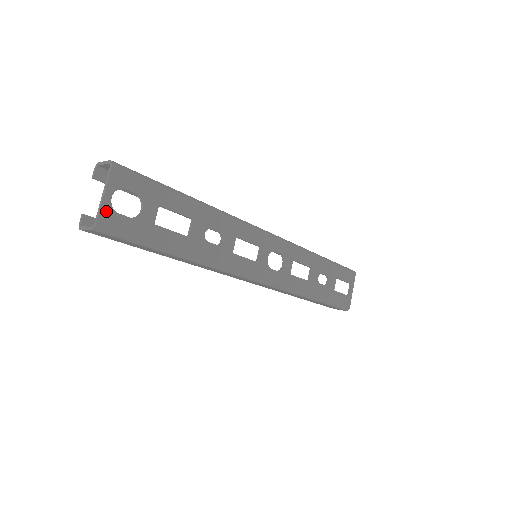
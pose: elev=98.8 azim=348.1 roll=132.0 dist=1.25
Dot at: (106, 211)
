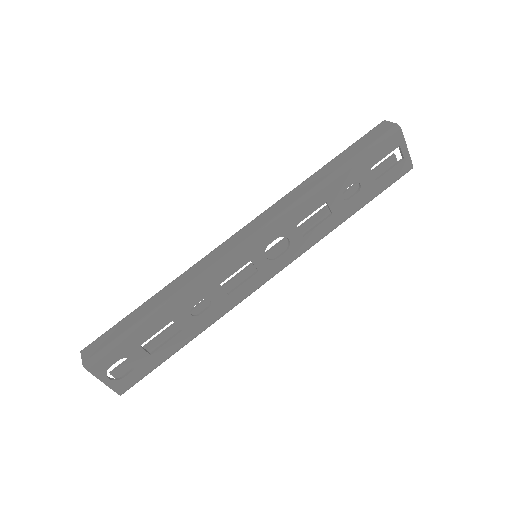
Dot at: (115, 385)
